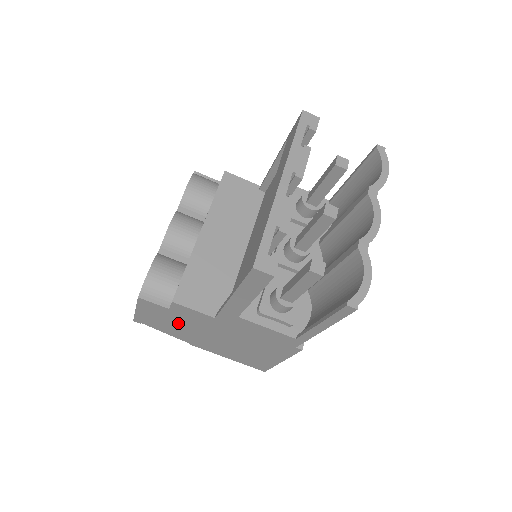
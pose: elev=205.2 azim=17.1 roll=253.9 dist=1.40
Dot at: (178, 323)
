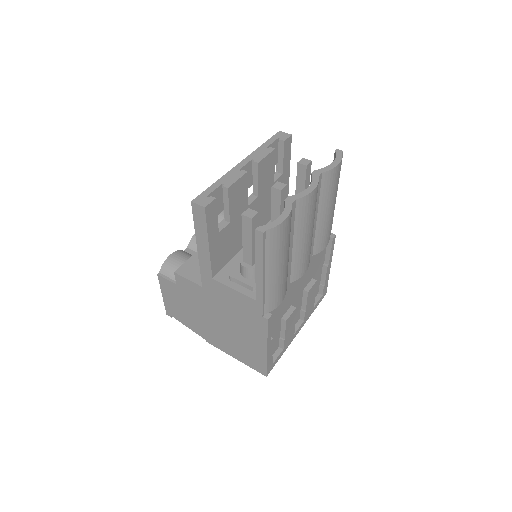
Dot at: (188, 306)
